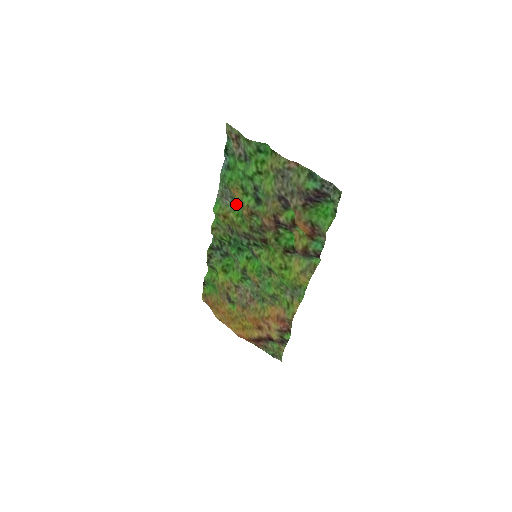
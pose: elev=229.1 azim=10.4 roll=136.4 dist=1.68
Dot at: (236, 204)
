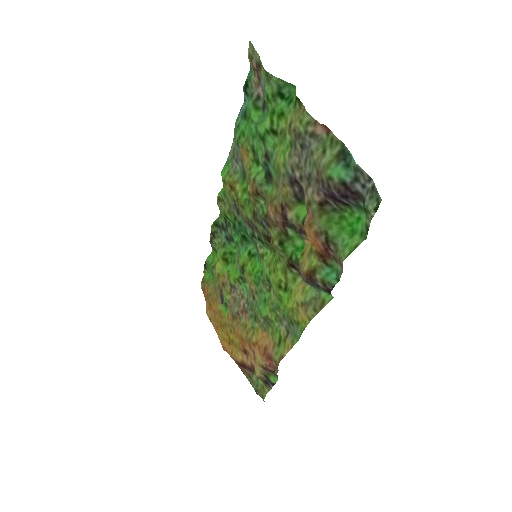
Dot at: (245, 173)
